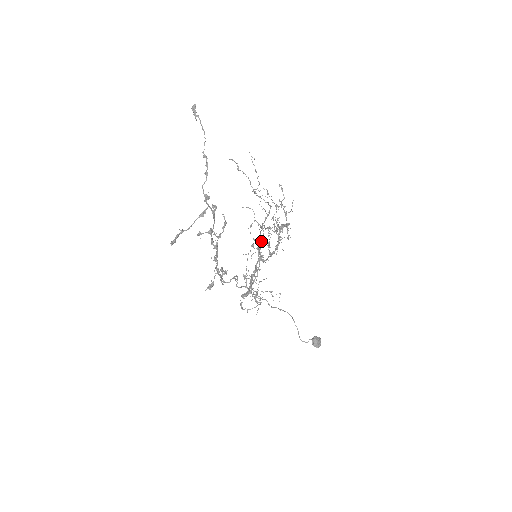
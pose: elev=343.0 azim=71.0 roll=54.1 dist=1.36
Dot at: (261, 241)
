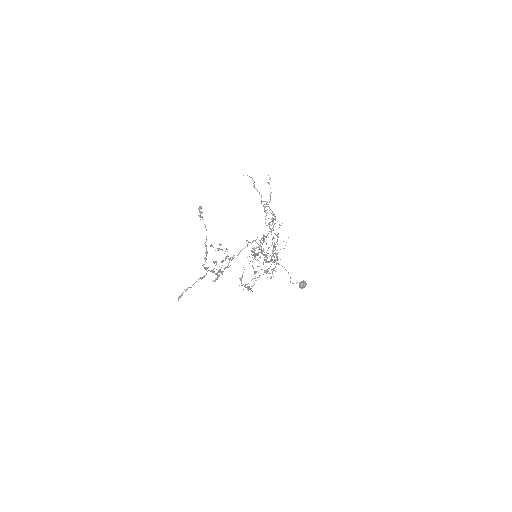
Dot at: occluded
